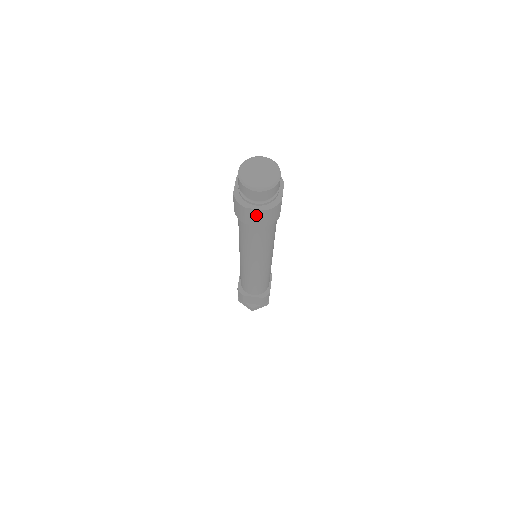
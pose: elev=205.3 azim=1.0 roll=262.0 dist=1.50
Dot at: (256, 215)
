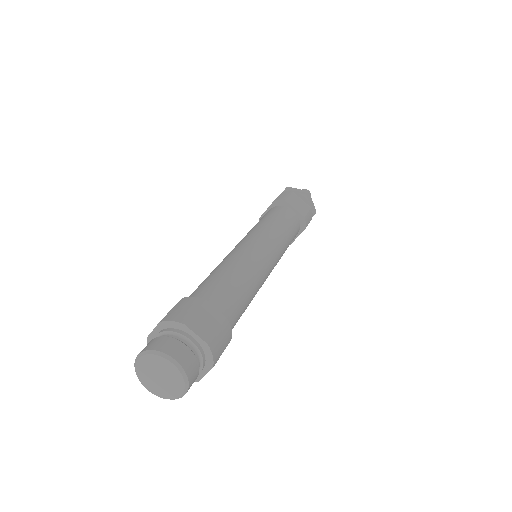
Dot at: occluded
